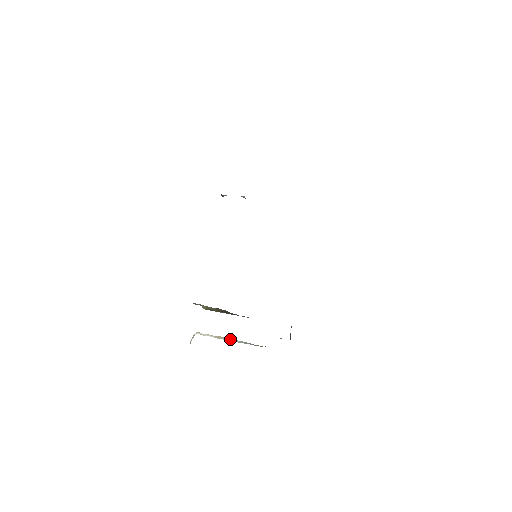
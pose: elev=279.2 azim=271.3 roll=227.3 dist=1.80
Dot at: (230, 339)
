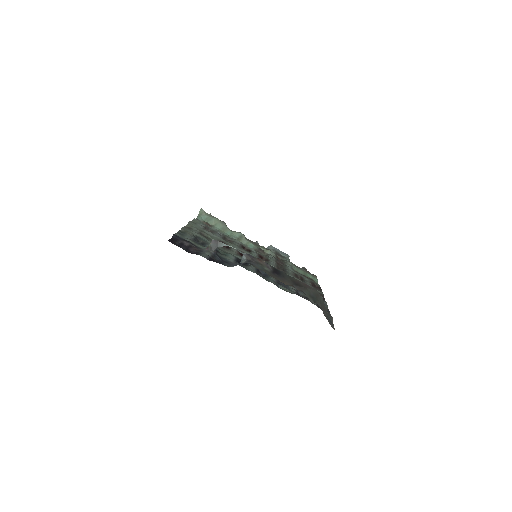
Dot at: occluded
